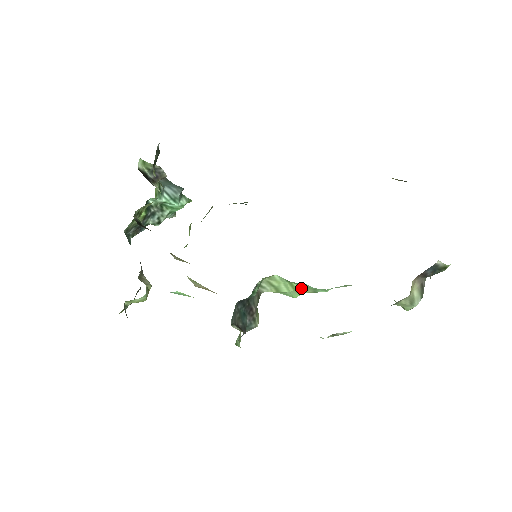
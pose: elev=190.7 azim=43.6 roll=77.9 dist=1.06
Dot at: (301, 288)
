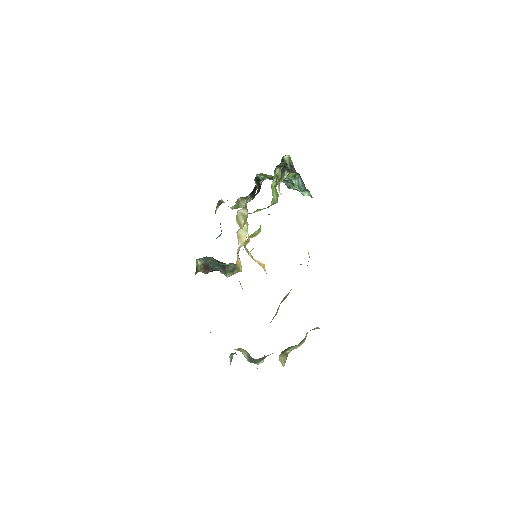
Dot at: occluded
